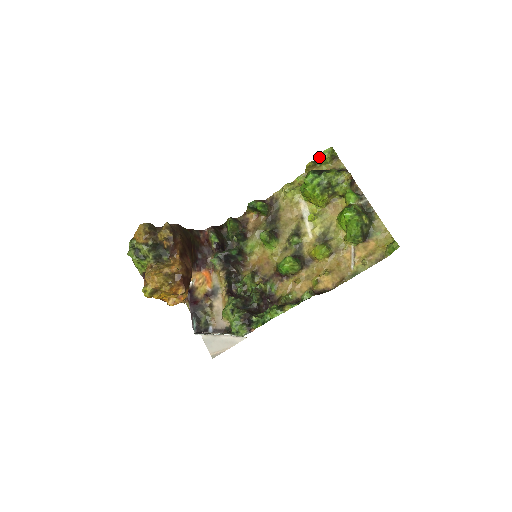
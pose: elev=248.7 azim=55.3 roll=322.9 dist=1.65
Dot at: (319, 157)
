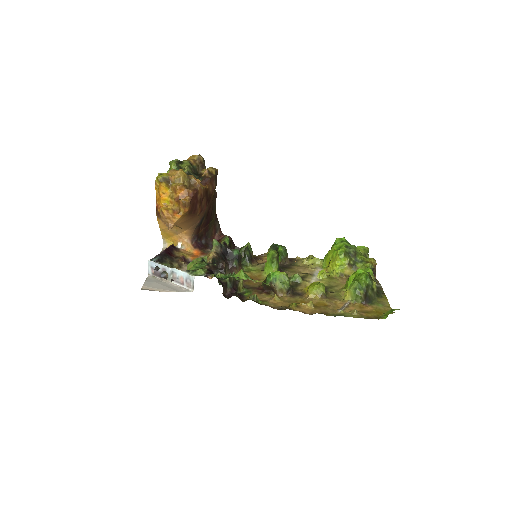
Dot at: occluded
